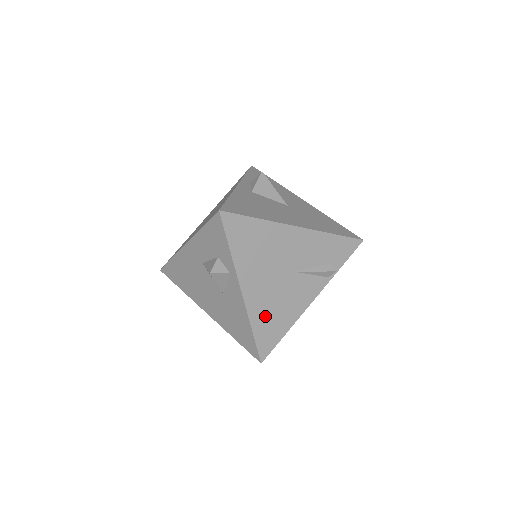
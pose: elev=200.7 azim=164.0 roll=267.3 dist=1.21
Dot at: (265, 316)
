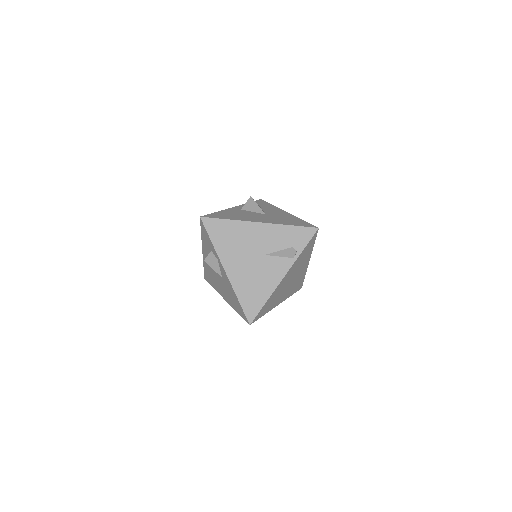
Dot at: (246, 288)
